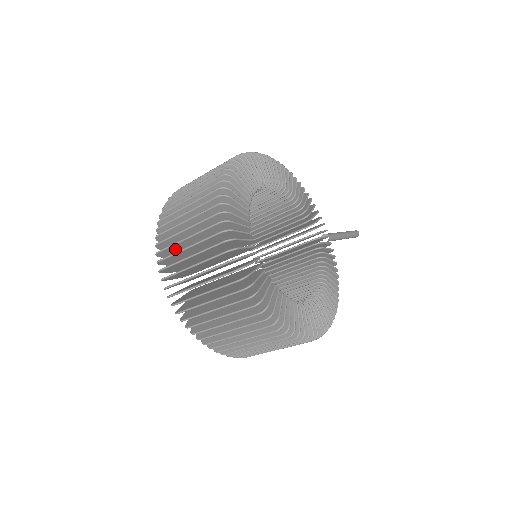
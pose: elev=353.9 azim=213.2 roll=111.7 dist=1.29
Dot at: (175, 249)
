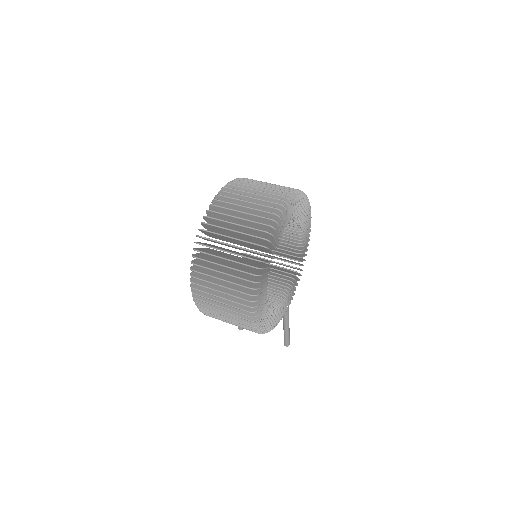
Dot at: occluded
